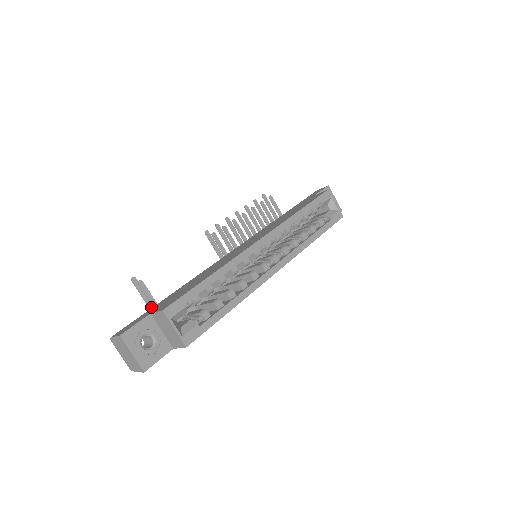
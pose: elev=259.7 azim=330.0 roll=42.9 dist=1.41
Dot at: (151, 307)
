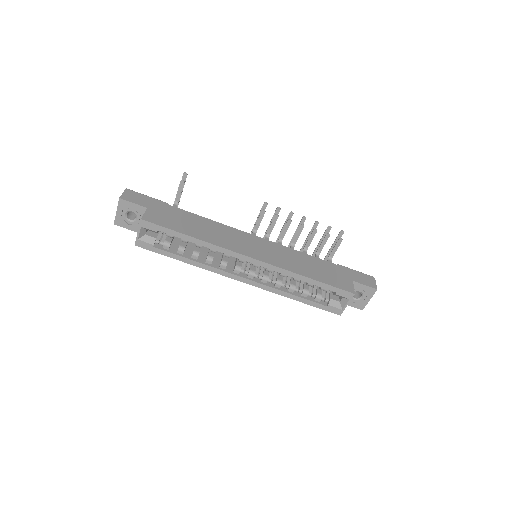
Dot at: occluded
